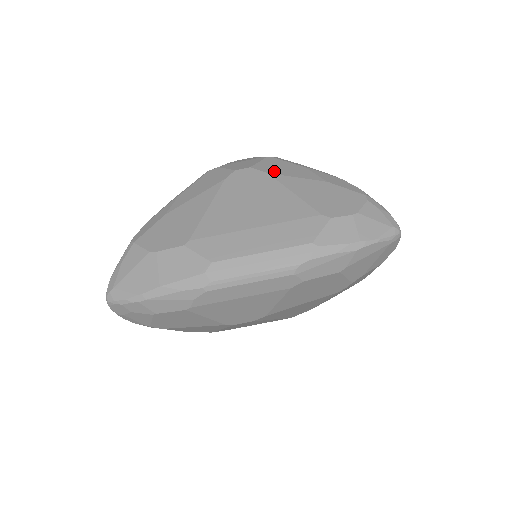
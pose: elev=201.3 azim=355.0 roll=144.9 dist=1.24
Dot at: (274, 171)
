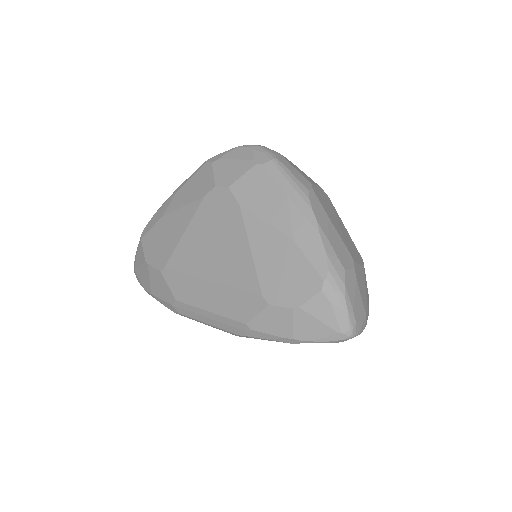
Dot at: (248, 202)
